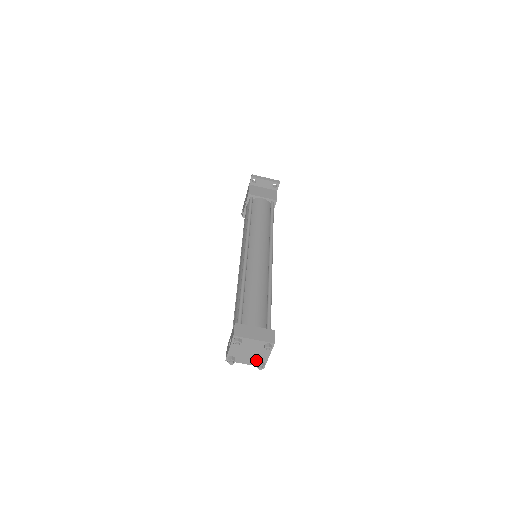
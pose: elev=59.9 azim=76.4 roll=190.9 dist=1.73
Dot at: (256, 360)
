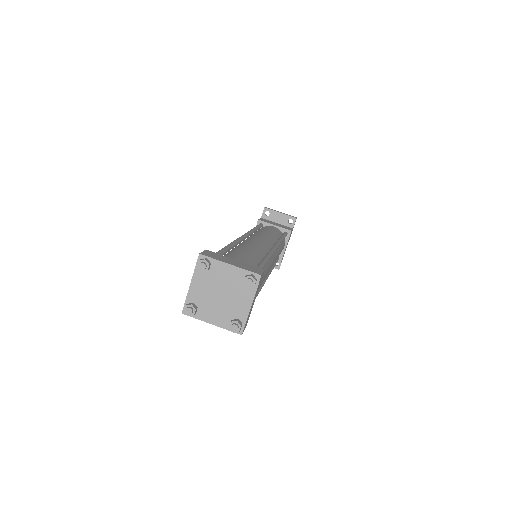
Dot at: (229, 315)
